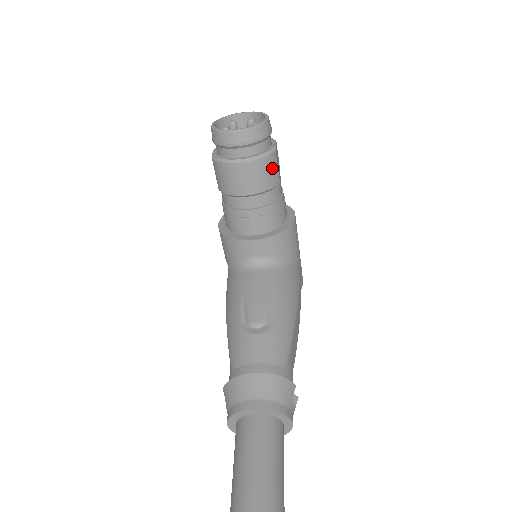
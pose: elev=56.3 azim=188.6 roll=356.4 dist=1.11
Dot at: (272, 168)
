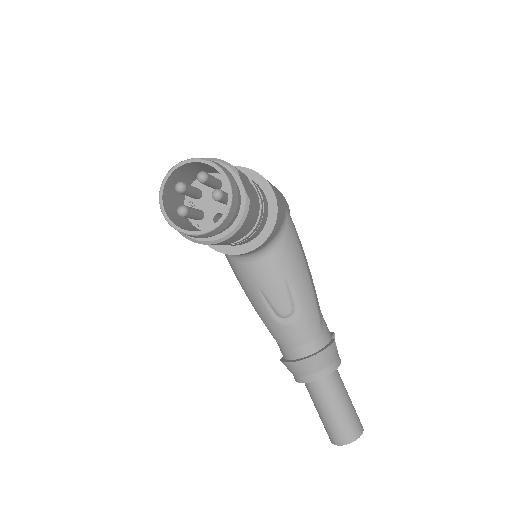
Dot at: (252, 214)
